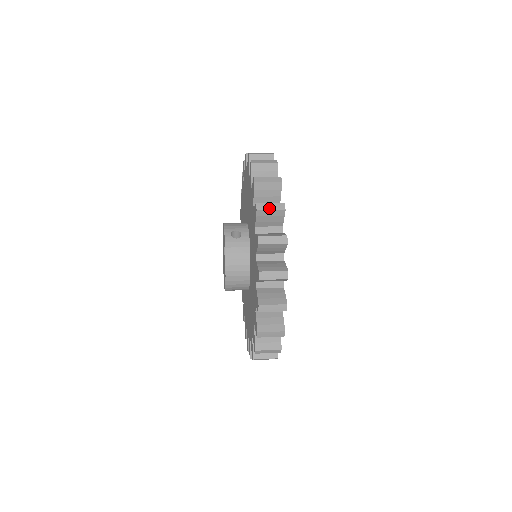
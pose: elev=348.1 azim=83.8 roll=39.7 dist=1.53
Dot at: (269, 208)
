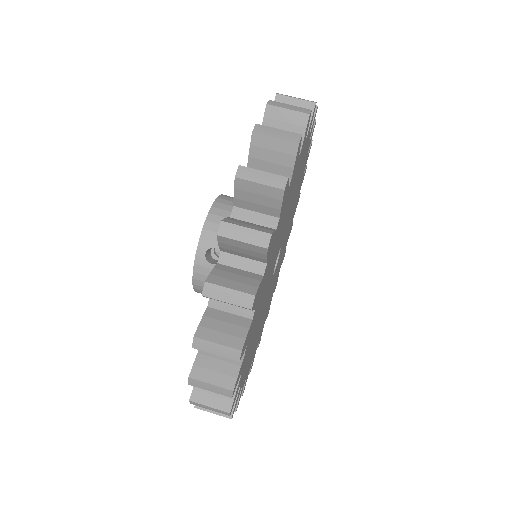
Dot at: (213, 351)
